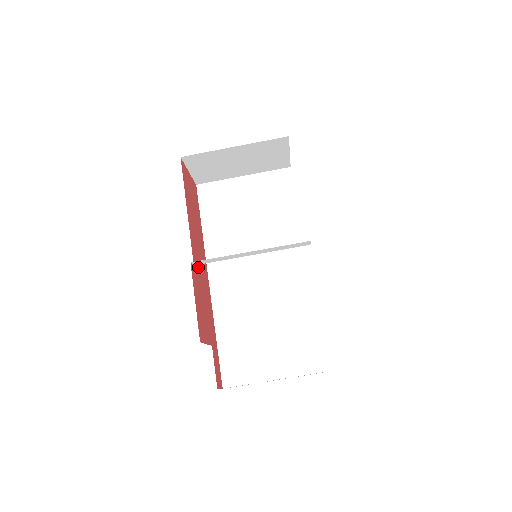
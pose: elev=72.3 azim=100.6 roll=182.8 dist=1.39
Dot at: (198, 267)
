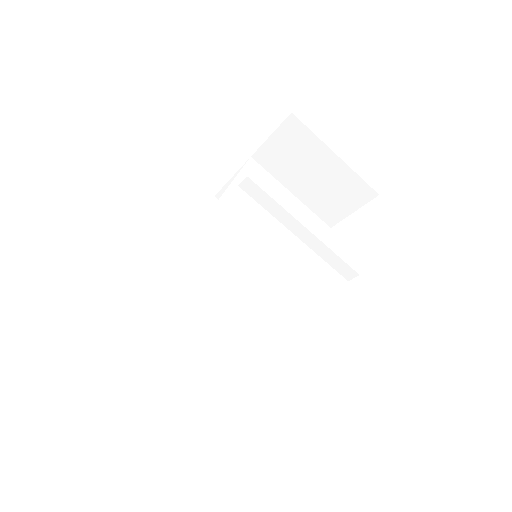
Dot at: occluded
